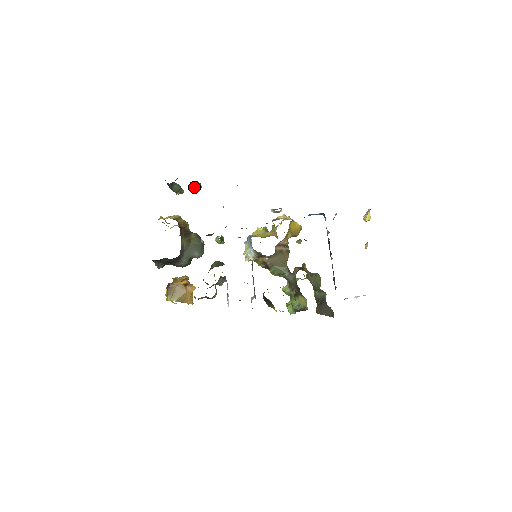
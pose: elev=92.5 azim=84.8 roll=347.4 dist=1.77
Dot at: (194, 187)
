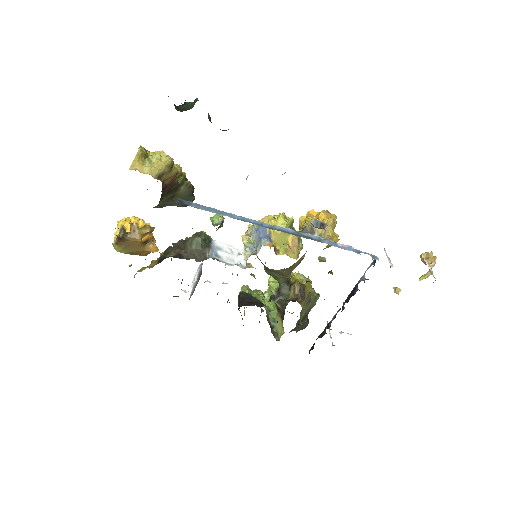
Dot at: occluded
